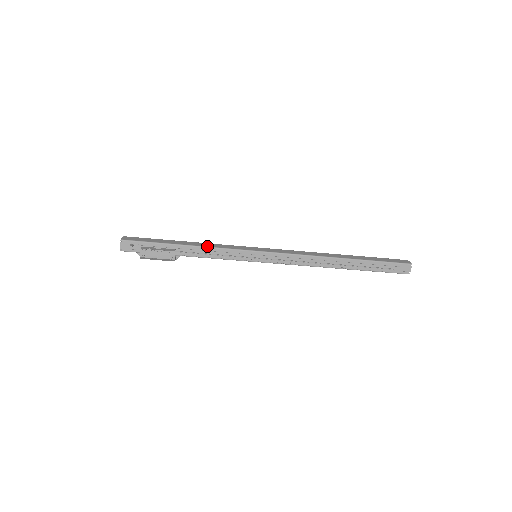
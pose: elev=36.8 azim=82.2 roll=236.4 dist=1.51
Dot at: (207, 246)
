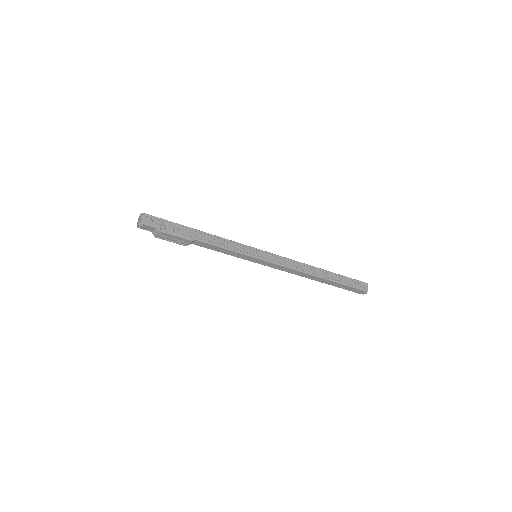
Dot at: (218, 236)
